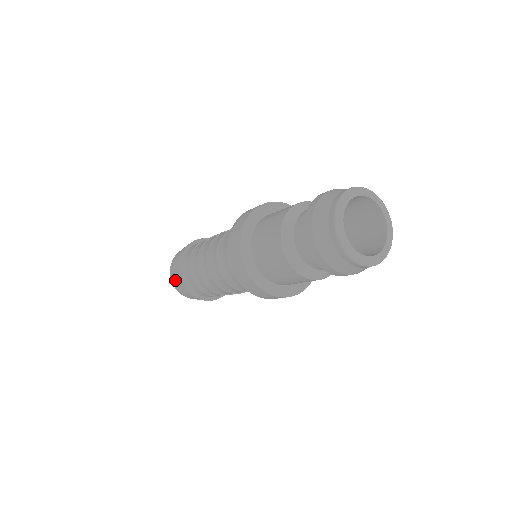
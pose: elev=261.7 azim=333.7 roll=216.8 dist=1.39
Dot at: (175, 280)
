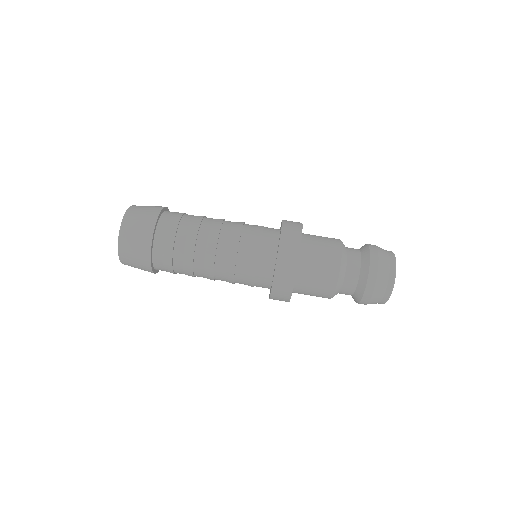
Dot at: (133, 259)
